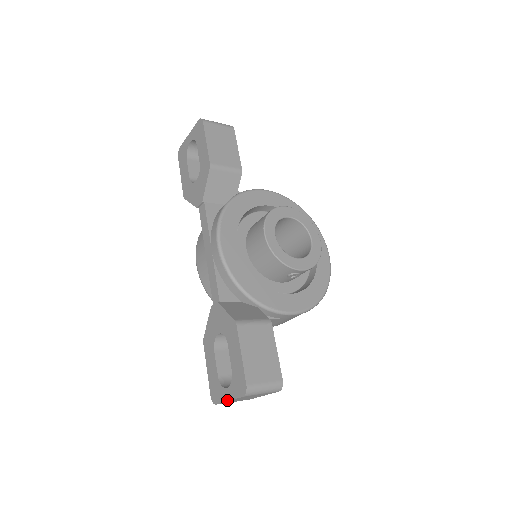
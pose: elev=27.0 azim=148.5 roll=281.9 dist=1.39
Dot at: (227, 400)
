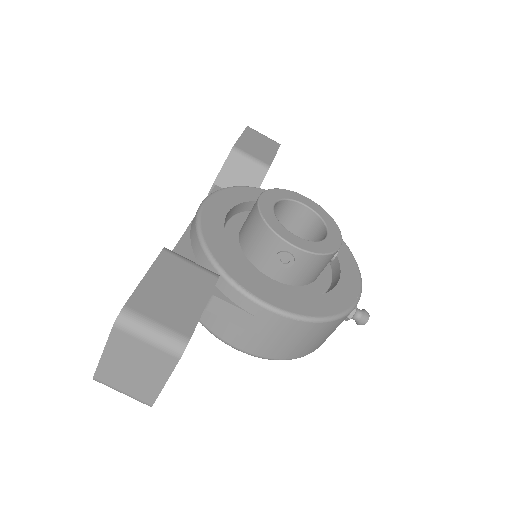
Dot at: (102, 354)
